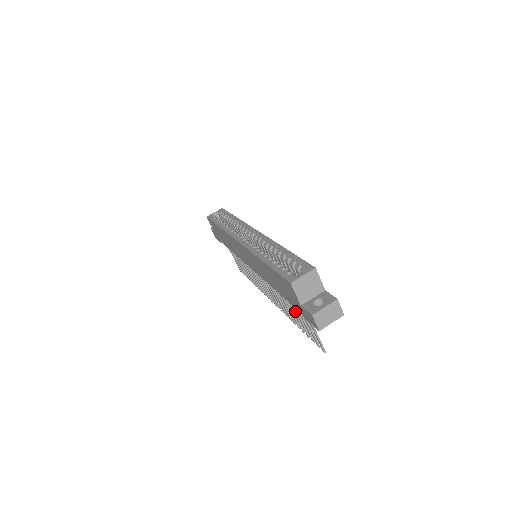
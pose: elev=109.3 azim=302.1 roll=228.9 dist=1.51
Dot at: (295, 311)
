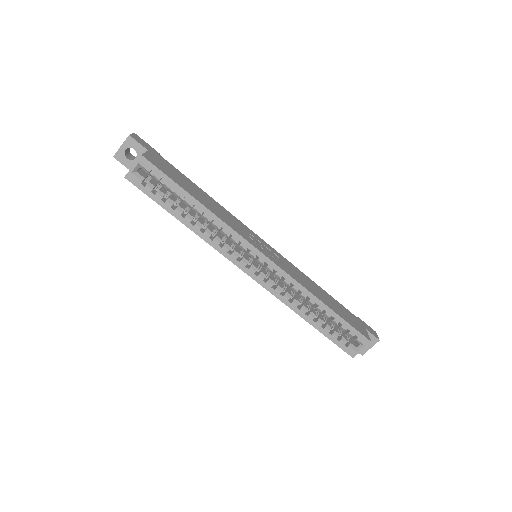
Dot at: occluded
